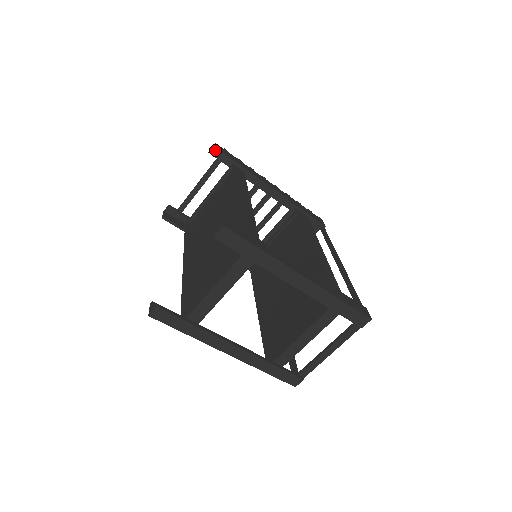
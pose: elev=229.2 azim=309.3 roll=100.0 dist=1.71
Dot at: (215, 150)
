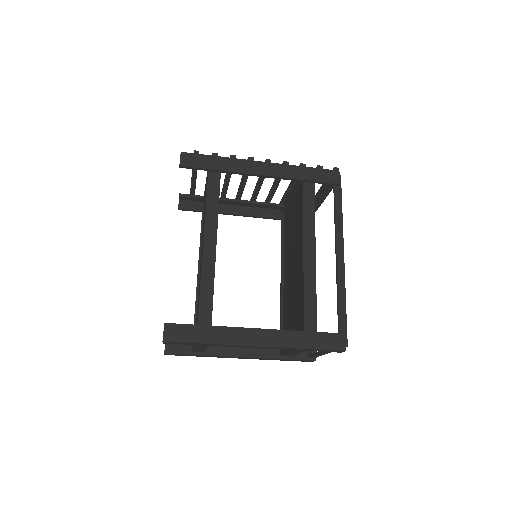
Dot at: (180, 167)
